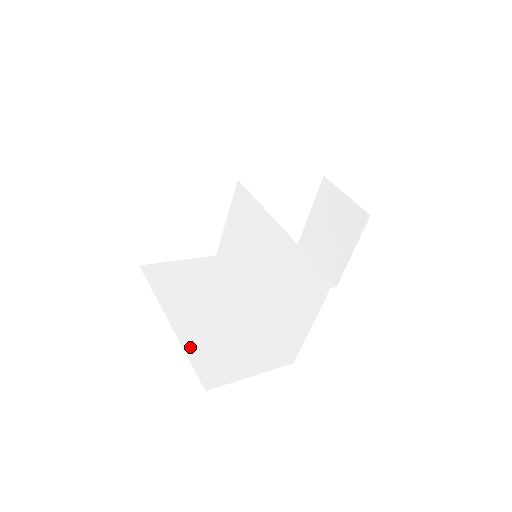
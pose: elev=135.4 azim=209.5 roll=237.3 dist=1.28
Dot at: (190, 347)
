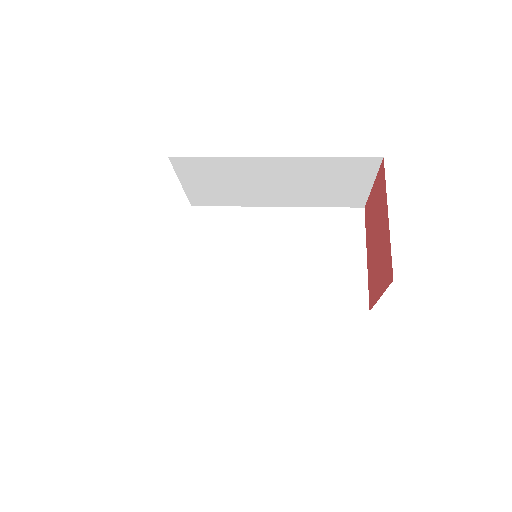
Dot at: occluded
